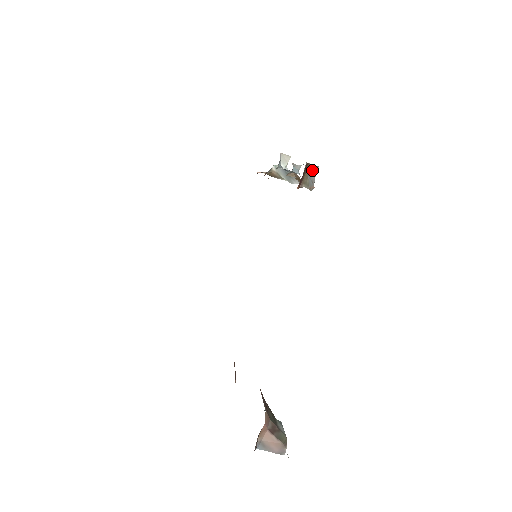
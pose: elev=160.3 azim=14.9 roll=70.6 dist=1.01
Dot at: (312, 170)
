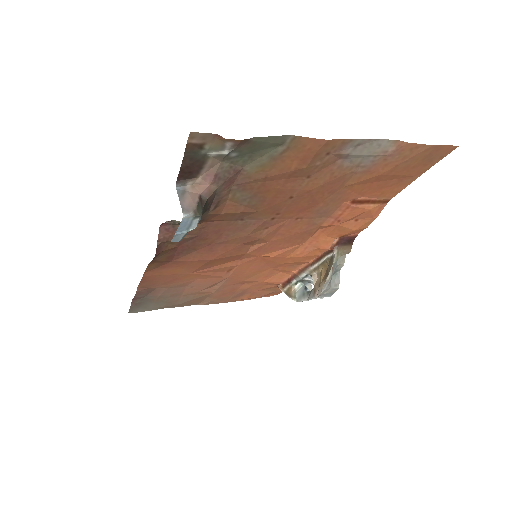
Dot at: (335, 281)
